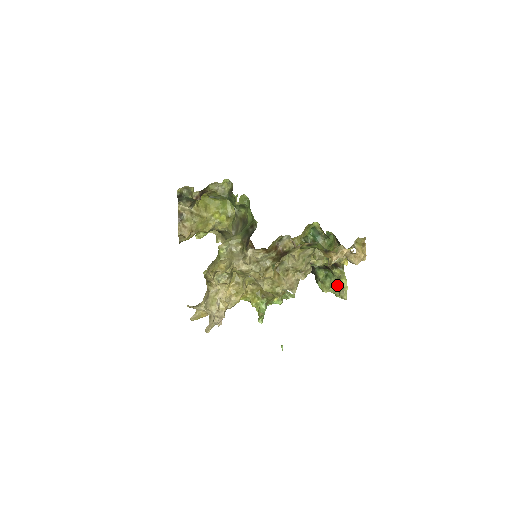
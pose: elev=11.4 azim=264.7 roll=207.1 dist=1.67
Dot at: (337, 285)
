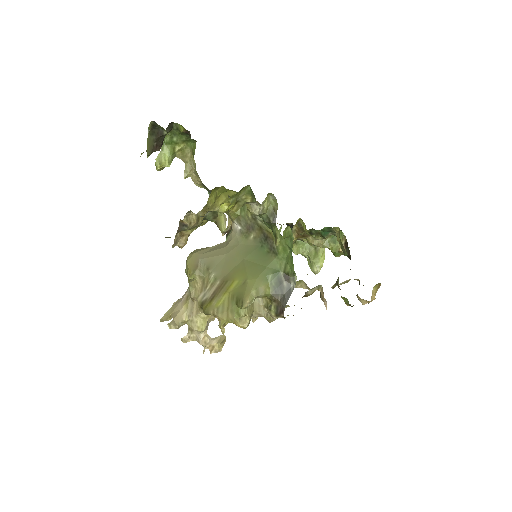
Dot at: (312, 258)
